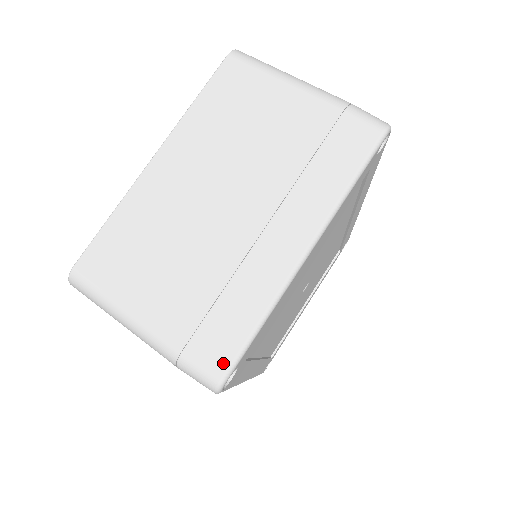
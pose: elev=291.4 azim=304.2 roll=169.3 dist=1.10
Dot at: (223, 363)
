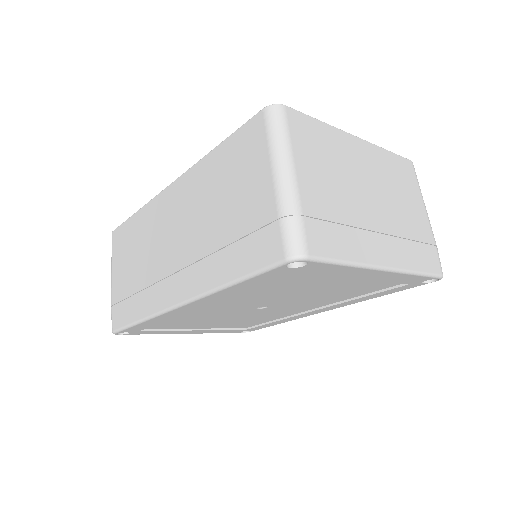
Dot at: (315, 250)
